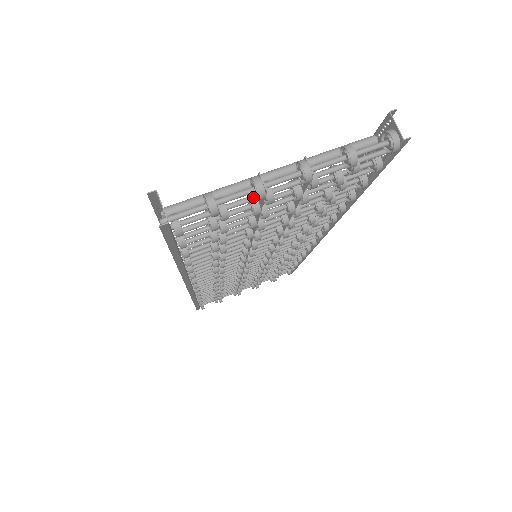
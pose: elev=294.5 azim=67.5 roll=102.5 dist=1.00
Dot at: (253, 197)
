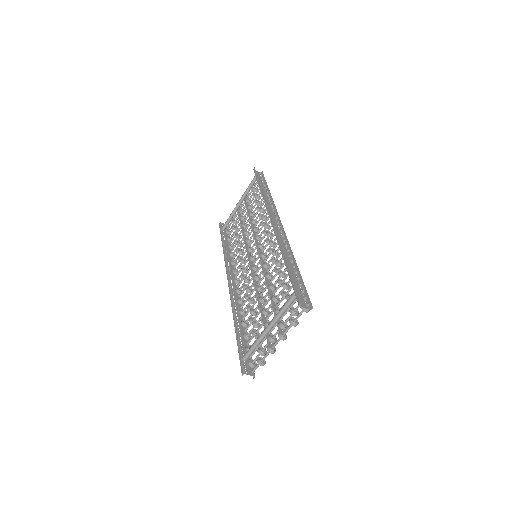
Dot at: occluded
